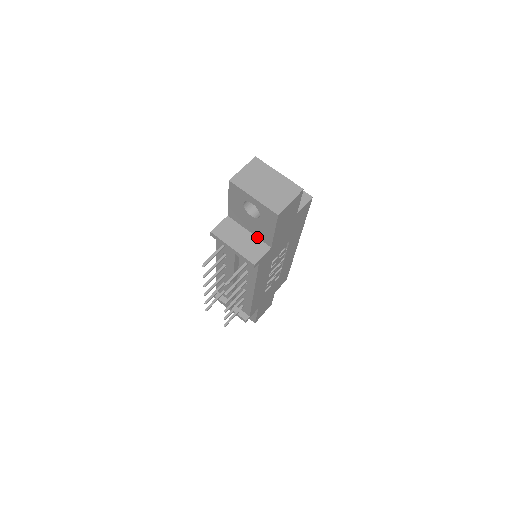
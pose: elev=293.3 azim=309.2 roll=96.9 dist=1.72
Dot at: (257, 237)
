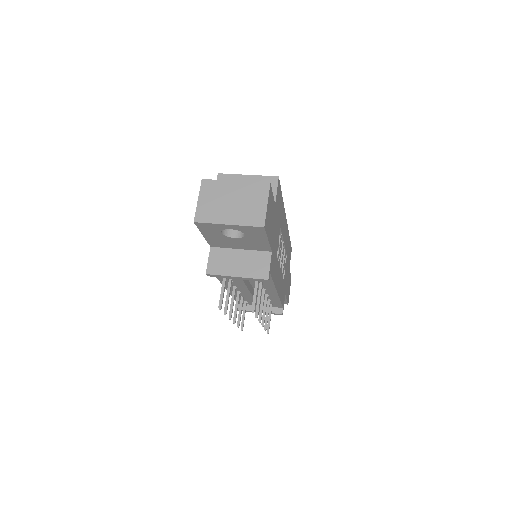
Dot at: (252, 250)
